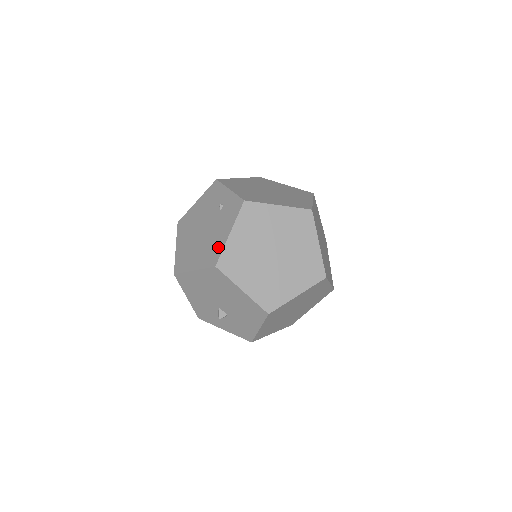
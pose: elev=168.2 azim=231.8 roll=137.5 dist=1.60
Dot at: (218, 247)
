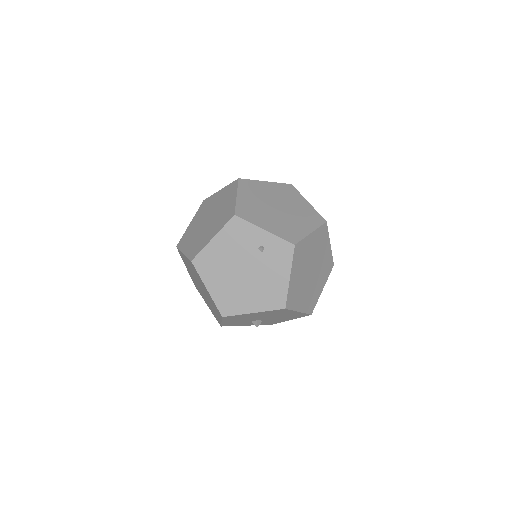
Dot at: (280, 291)
